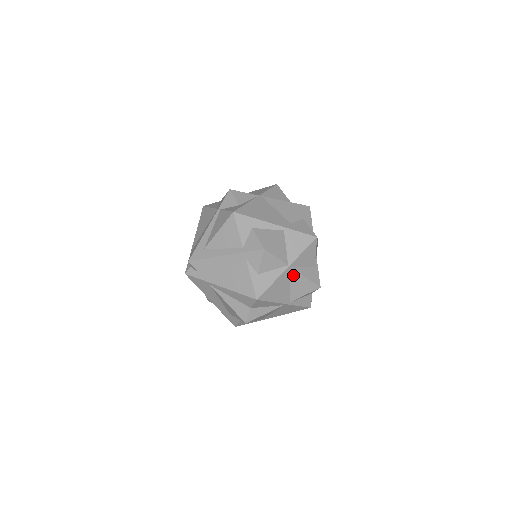
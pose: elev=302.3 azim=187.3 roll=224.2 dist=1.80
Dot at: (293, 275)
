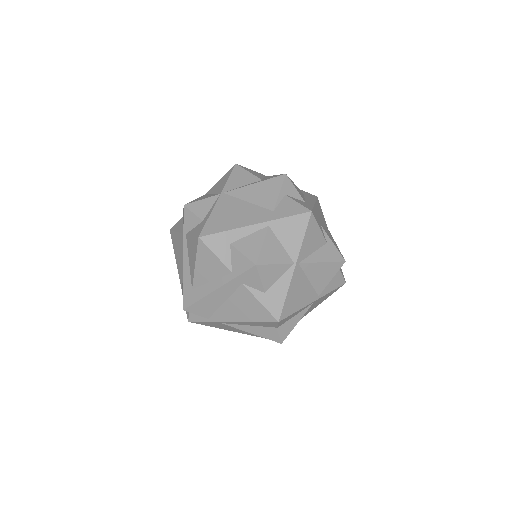
Dot at: (306, 269)
